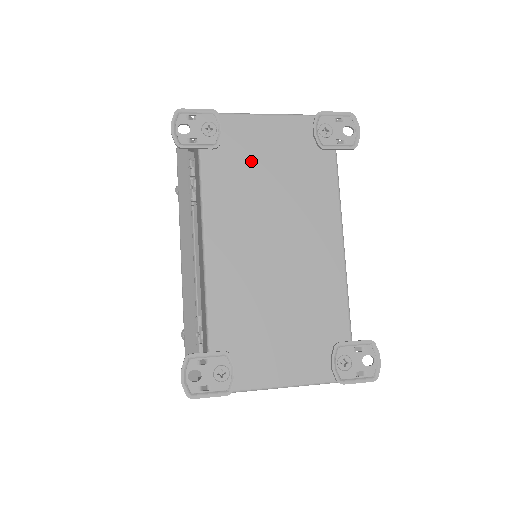
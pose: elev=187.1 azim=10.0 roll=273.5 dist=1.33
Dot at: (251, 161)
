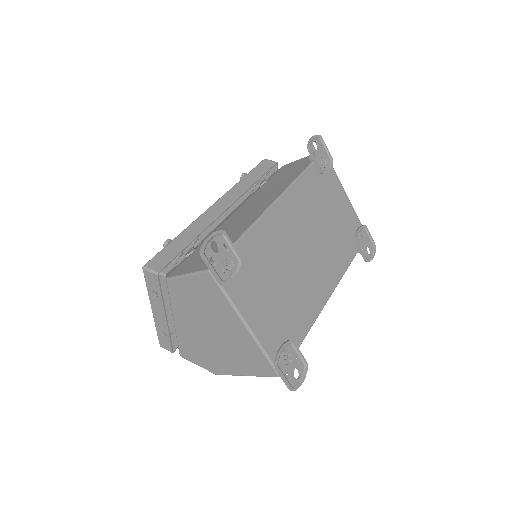
Dot at: (327, 200)
